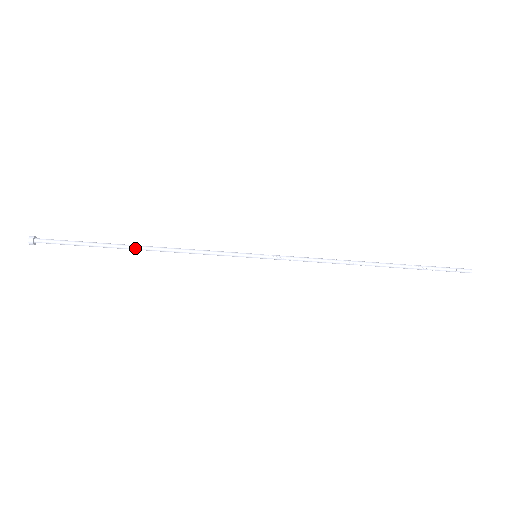
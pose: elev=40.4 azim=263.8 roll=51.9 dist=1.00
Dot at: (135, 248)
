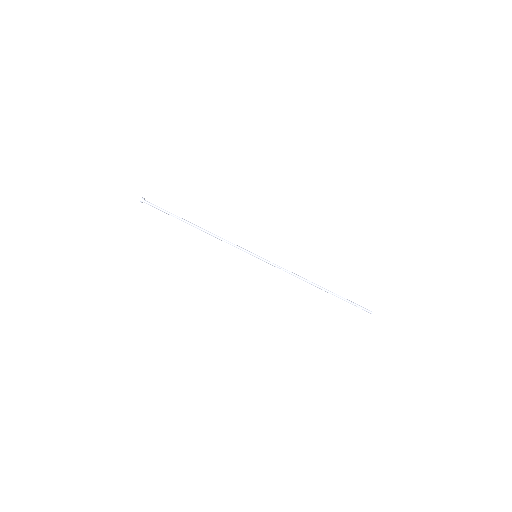
Dot at: (194, 224)
